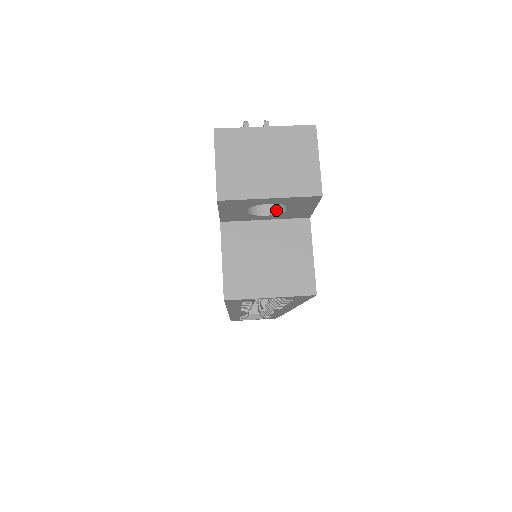
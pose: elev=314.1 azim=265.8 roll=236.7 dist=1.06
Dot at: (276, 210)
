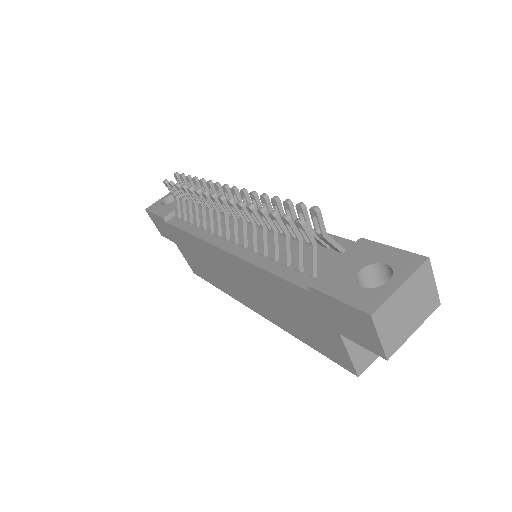
Dot at: occluded
